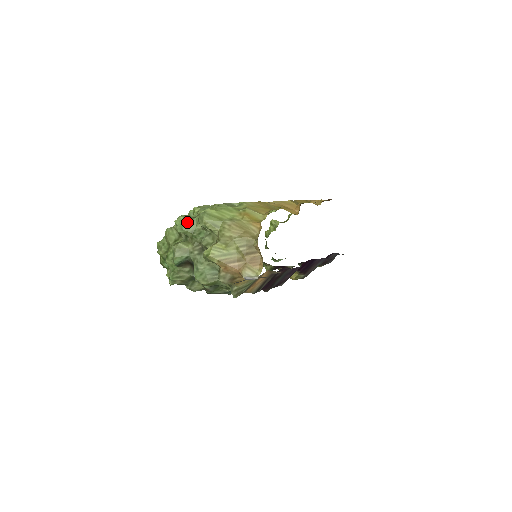
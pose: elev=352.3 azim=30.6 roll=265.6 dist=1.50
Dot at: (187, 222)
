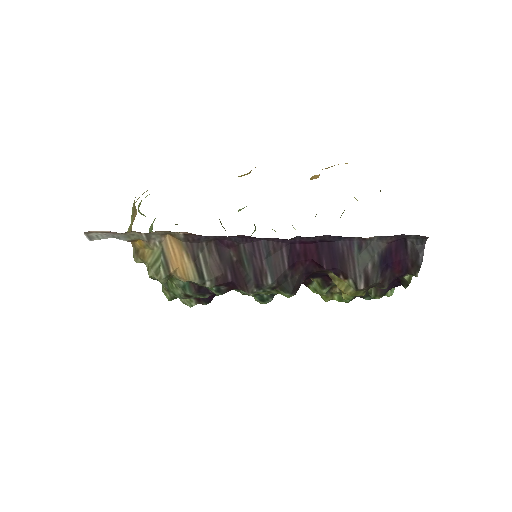
Dot at: occluded
